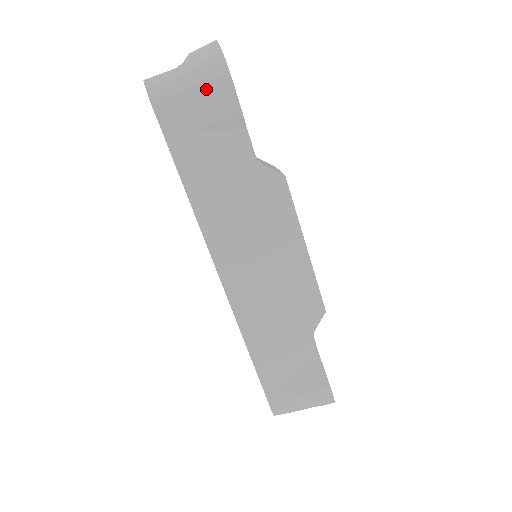
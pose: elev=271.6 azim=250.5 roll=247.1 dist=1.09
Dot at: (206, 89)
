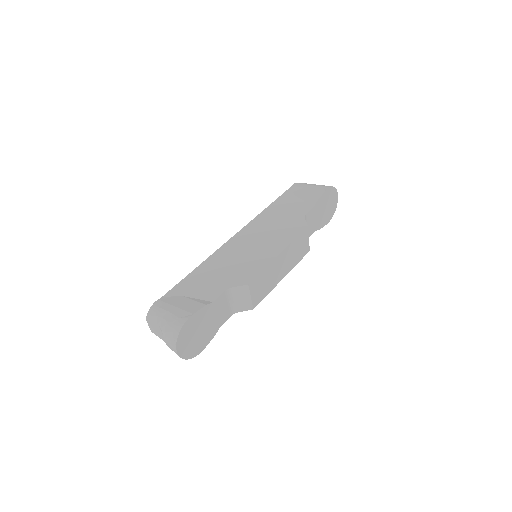
Dot at: (316, 188)
